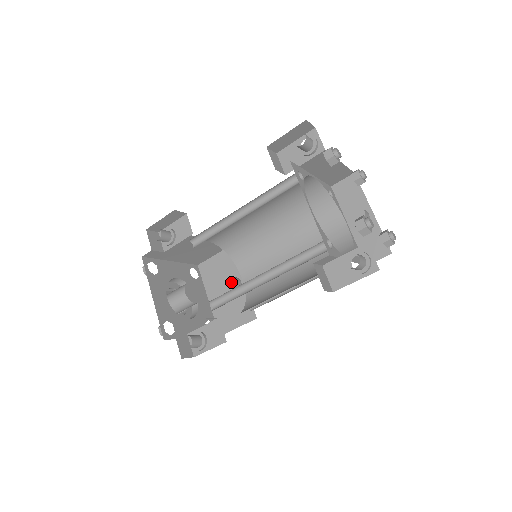
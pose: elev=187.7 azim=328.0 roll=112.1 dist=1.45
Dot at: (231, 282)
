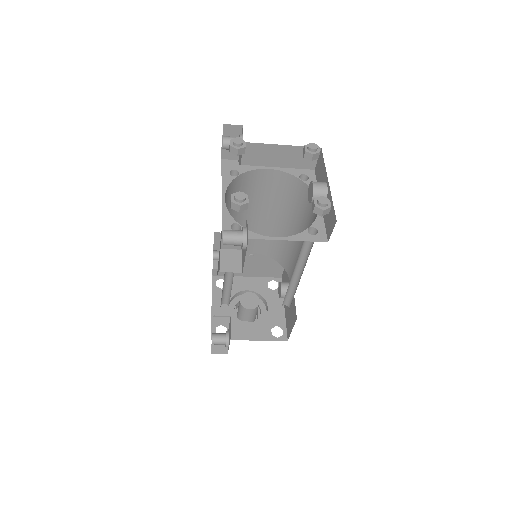
Dot at: (280, 287)
